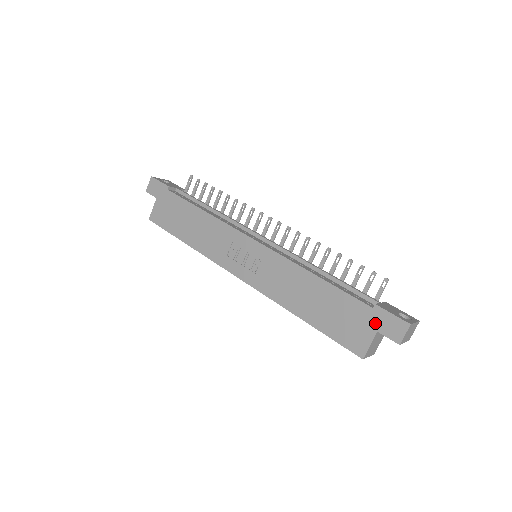
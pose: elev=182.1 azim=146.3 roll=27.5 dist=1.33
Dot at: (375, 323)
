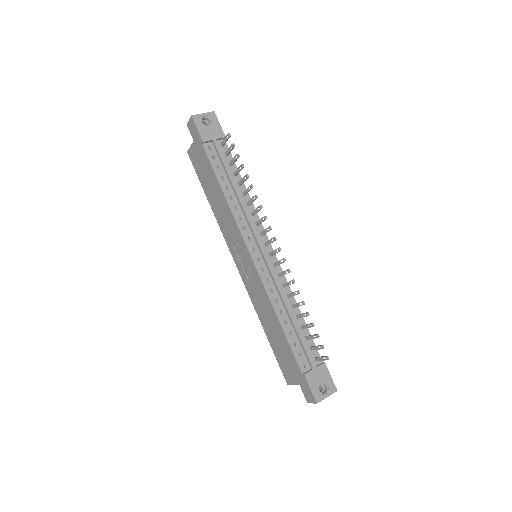
Dot at: (300, 381)
